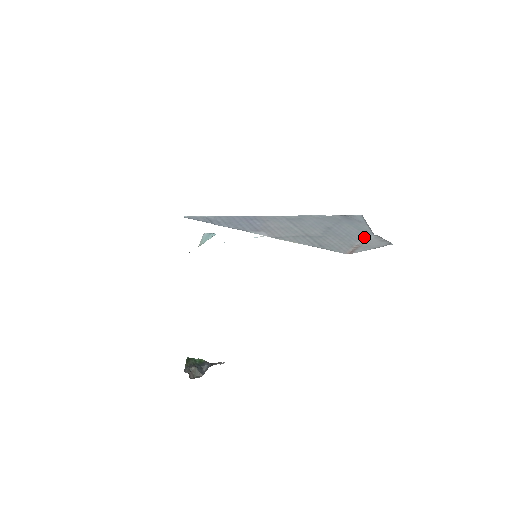
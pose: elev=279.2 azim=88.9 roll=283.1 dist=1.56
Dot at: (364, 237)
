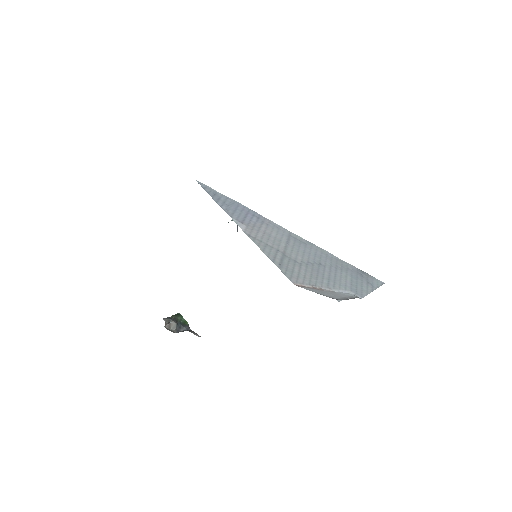
Dot at: (345, 291)
